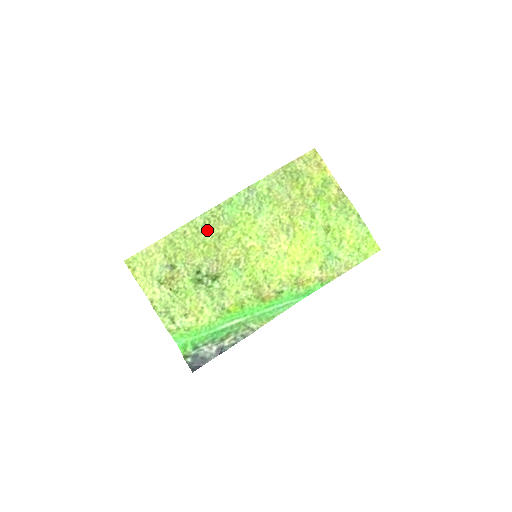
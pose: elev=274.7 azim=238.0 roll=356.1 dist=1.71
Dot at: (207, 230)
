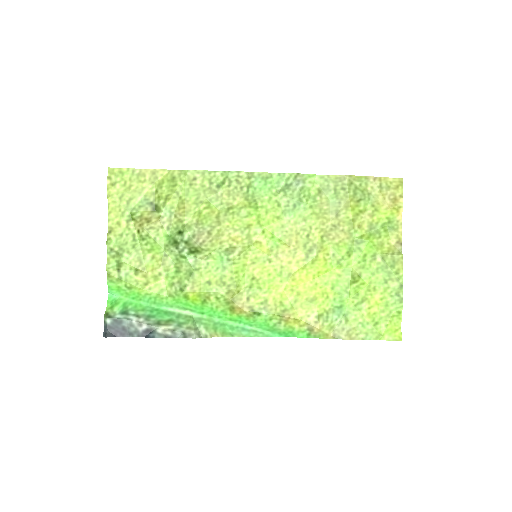
Dot at: (221, 192)
